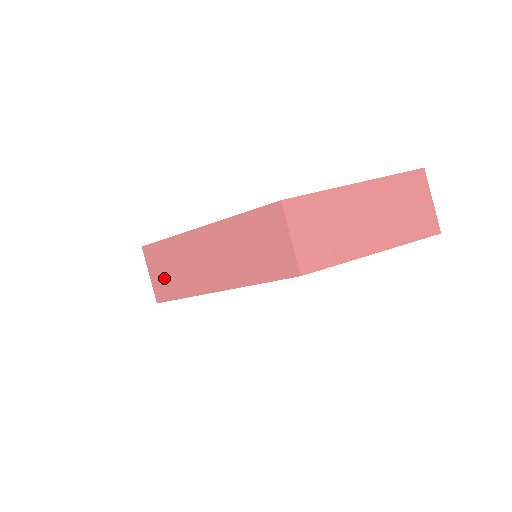
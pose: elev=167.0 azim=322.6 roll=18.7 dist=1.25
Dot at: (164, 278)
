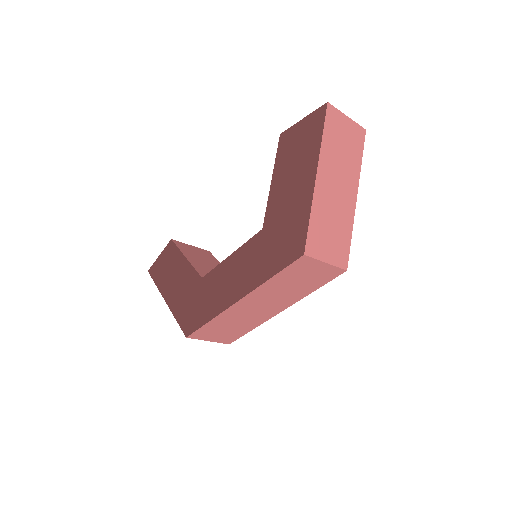
Dot at: (225, 335)
